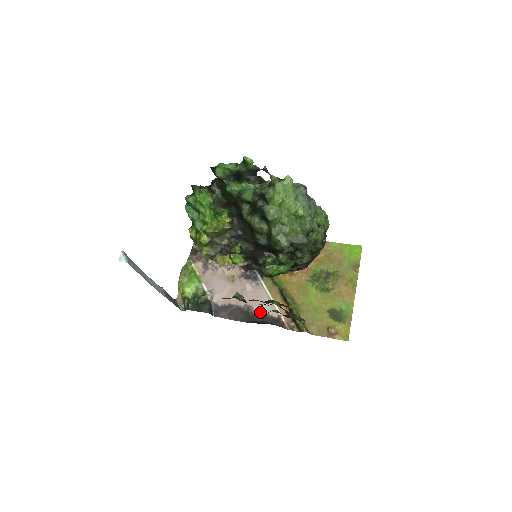
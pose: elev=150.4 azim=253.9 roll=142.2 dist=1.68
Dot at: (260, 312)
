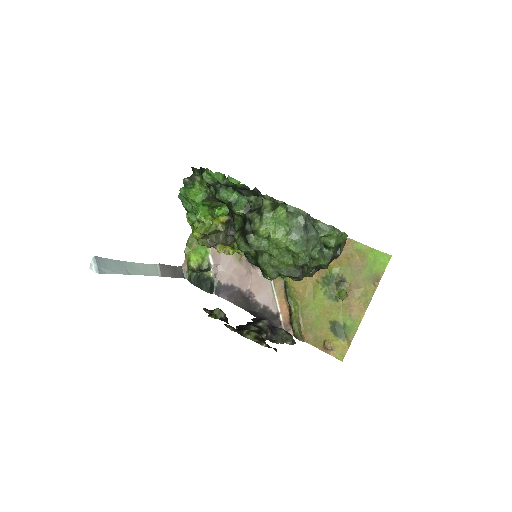
Dot at: (260, 302)
